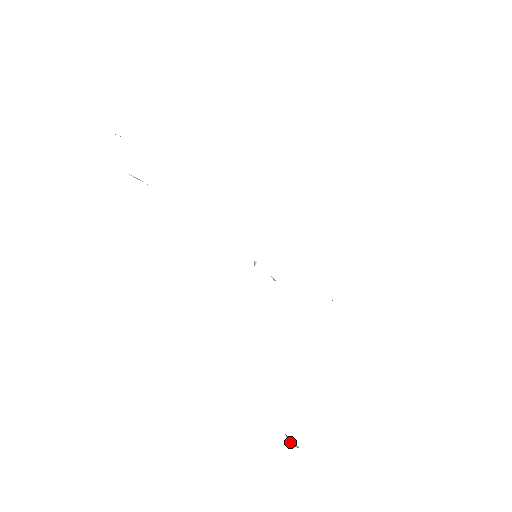
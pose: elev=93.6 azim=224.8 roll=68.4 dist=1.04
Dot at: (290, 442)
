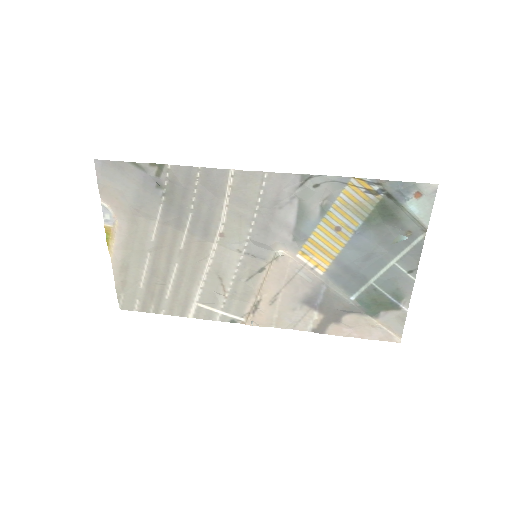
Dot at: (397, 237)
